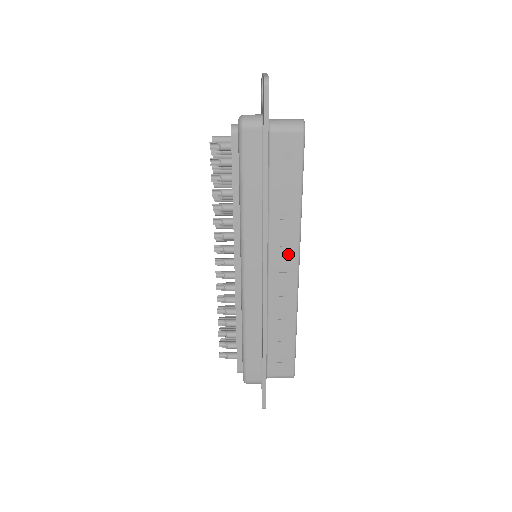
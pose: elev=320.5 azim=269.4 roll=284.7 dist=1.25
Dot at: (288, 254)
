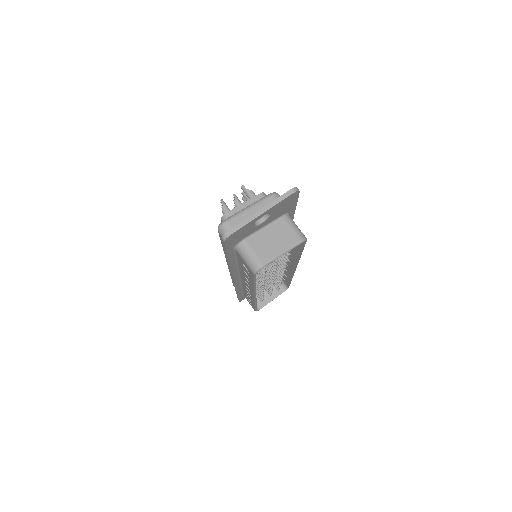
Dot at: (249, 288)
